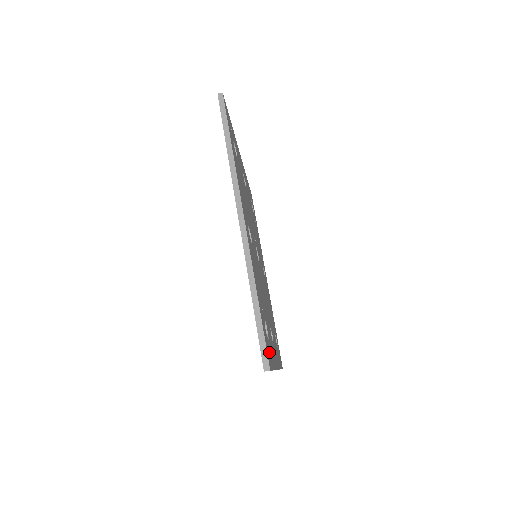
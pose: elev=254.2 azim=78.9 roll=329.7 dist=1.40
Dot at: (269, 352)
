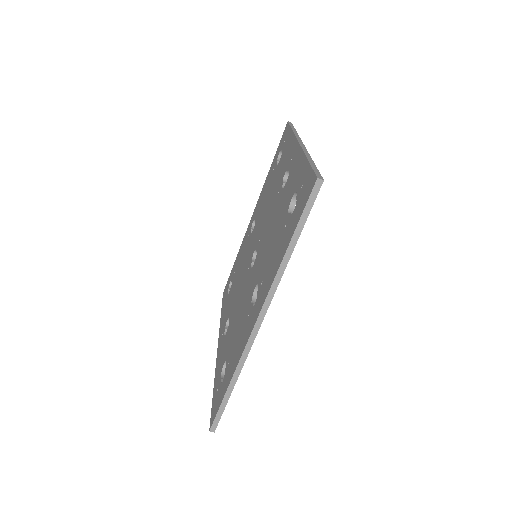
Dot at: occluded
